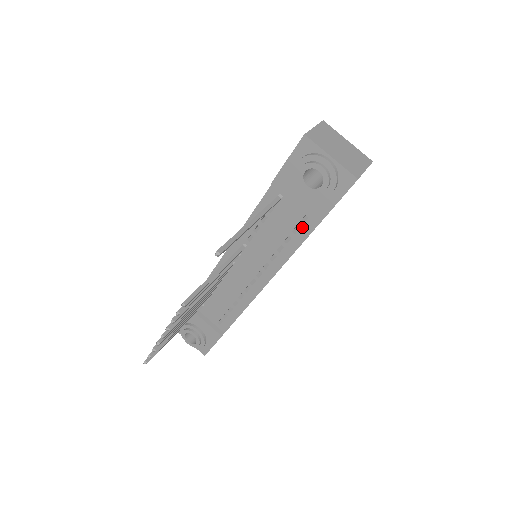
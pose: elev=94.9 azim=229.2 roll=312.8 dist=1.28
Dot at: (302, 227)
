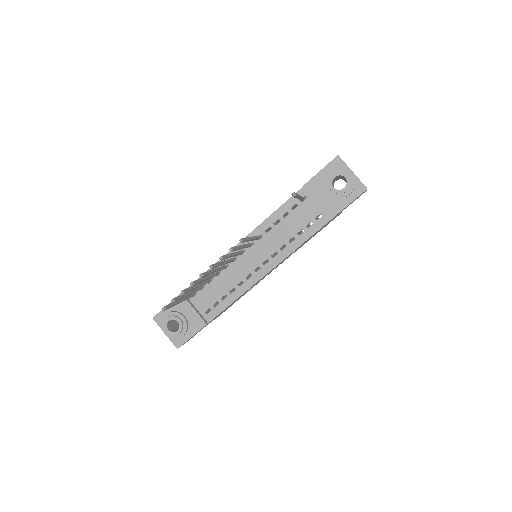
Dot at: (315, 223)
